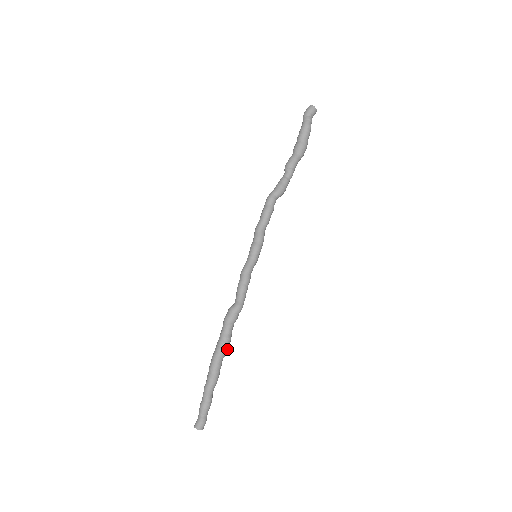
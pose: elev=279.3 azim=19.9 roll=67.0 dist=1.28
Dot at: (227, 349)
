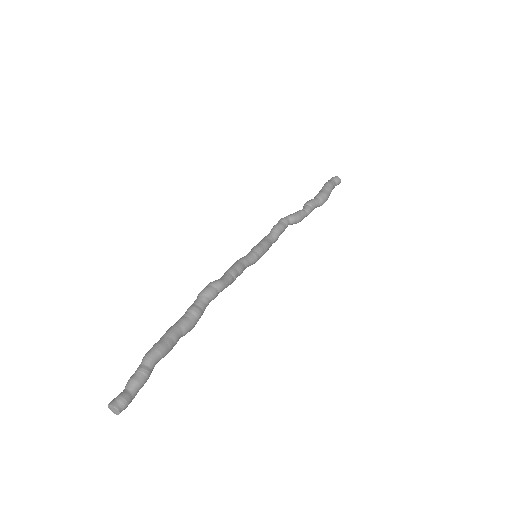
Dot at: (192, 323)
